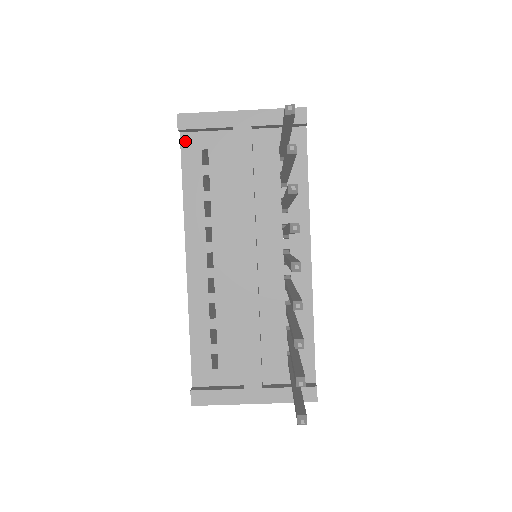
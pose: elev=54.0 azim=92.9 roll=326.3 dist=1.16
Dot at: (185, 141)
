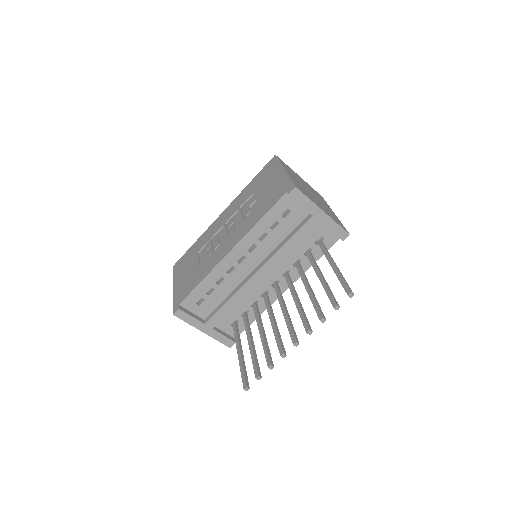
Dot at: (285, 198)
